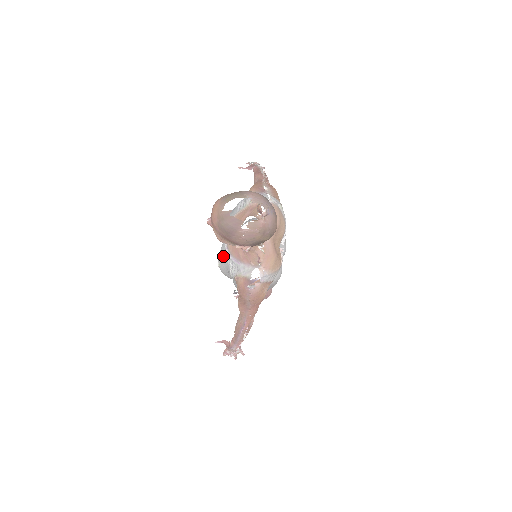
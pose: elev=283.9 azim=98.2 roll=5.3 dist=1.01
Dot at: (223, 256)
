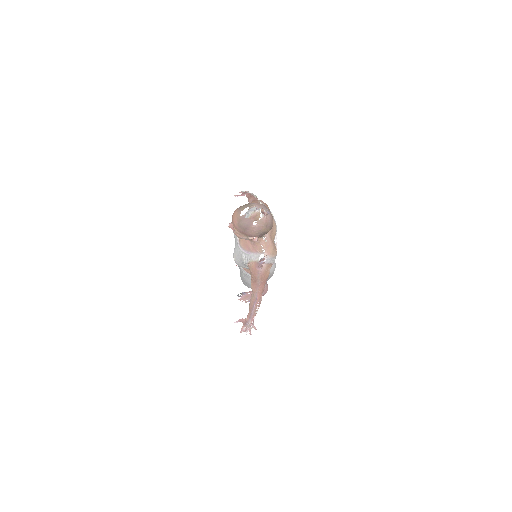
Dot at: (237, 252)
